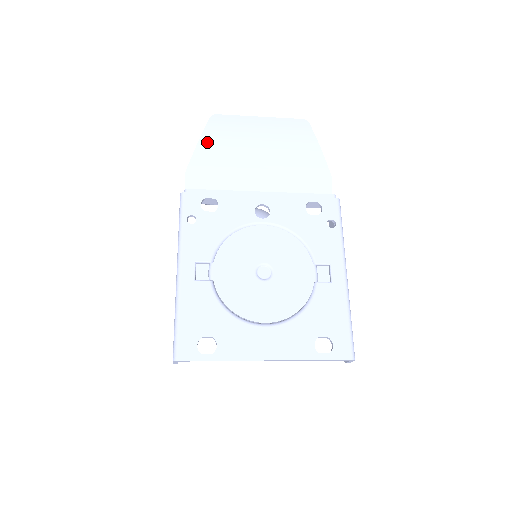
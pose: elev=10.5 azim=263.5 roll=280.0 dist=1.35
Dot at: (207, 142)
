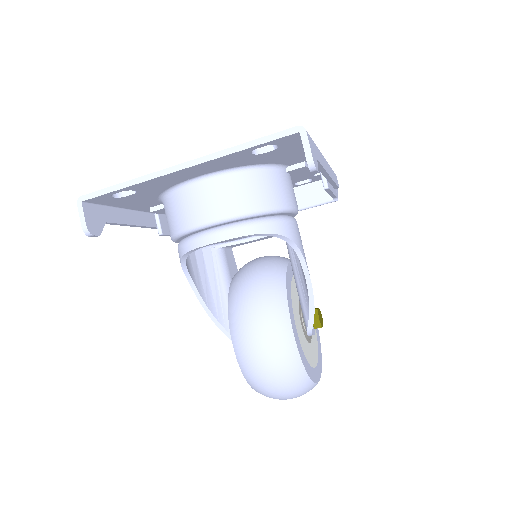
Dot at: occluded
